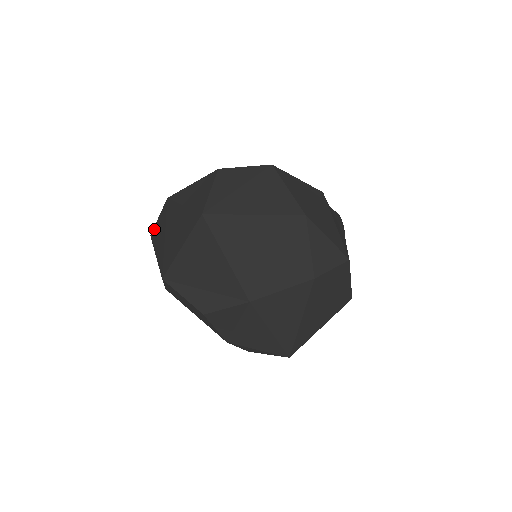
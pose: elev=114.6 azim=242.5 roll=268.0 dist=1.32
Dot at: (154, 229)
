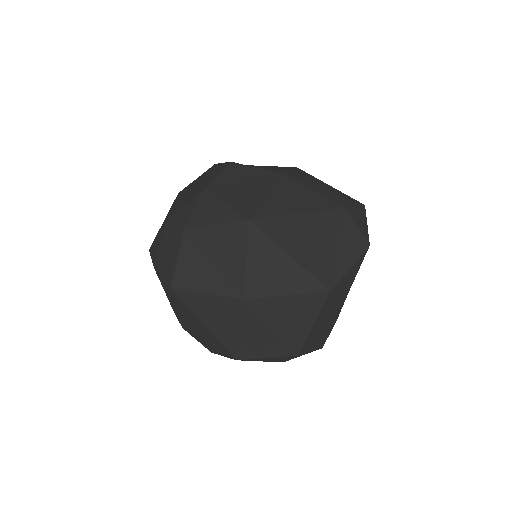
Dot at: occluded
